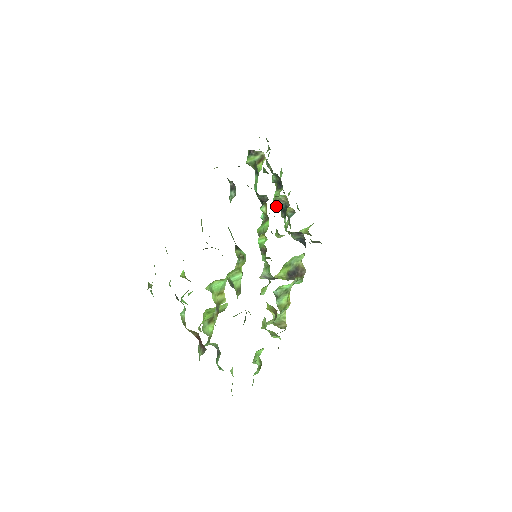
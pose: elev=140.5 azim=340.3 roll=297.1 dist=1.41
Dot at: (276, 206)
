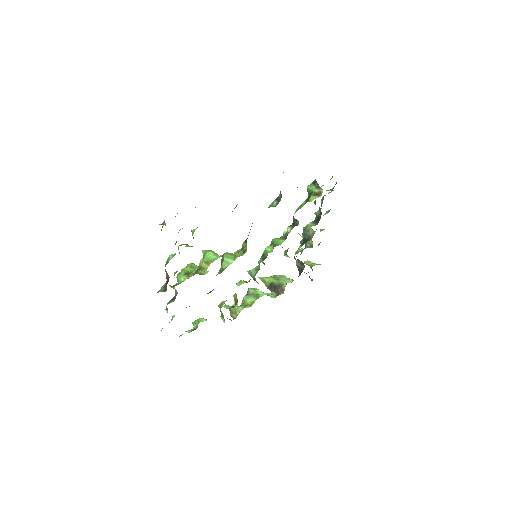
Dot at: (303, 232)
